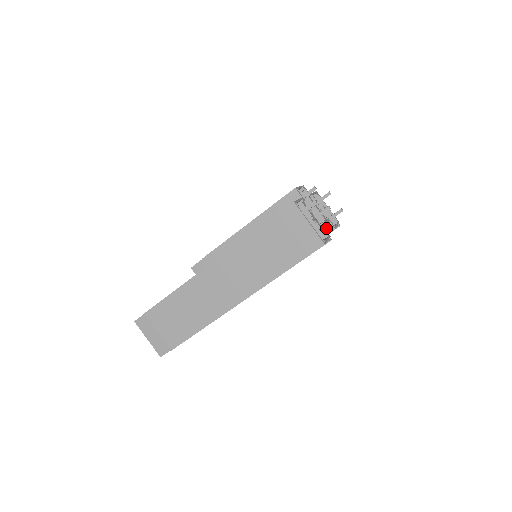
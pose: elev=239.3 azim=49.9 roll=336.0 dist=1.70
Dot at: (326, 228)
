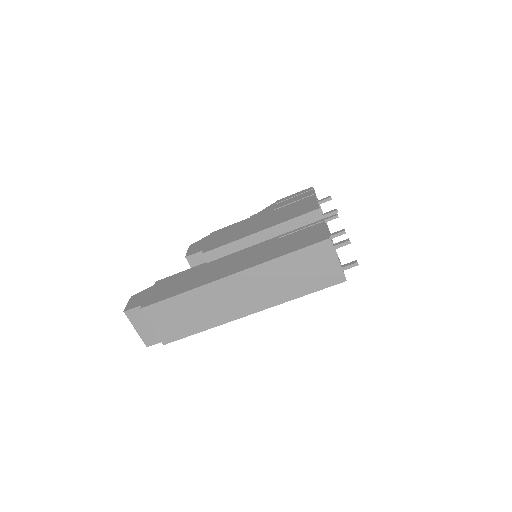
Dot at: (352, 266)
